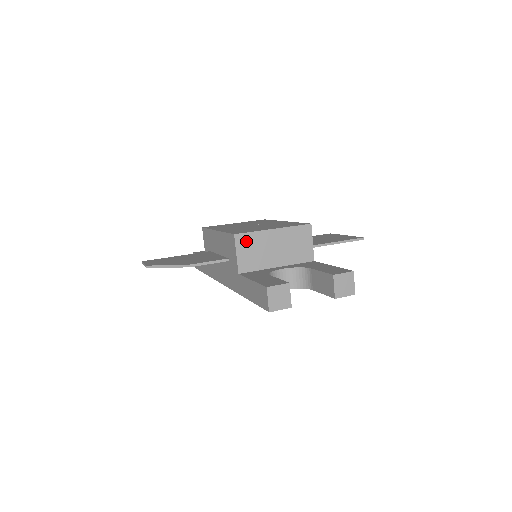
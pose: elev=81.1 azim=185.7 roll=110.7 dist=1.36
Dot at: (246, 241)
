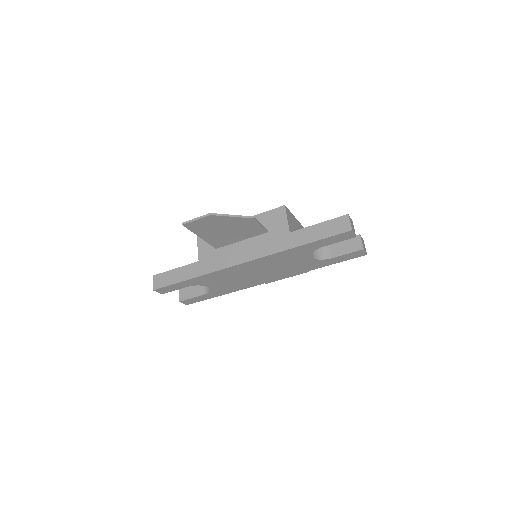
Dot at: (289, 214)
